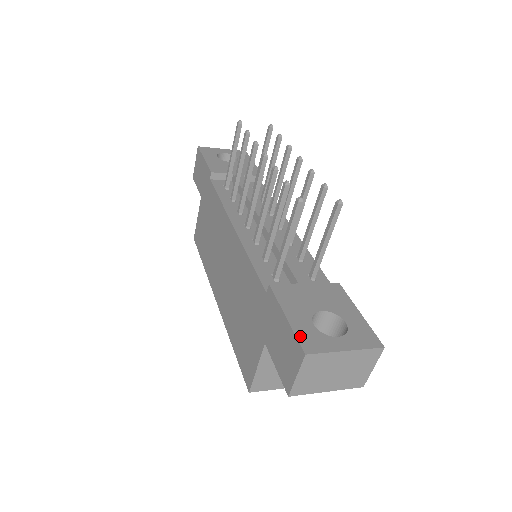
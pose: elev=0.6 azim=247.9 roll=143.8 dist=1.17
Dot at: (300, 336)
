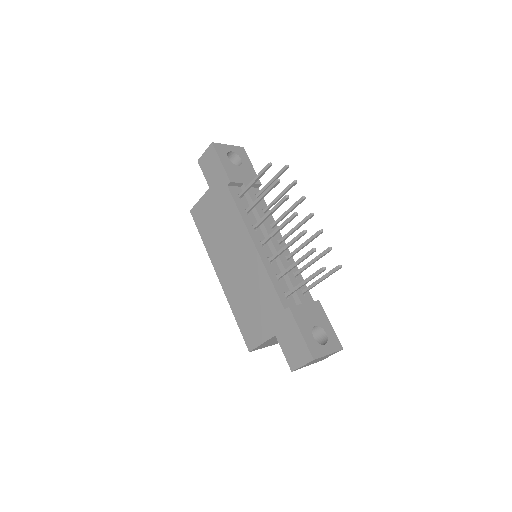
Dot at: (310, 347)
